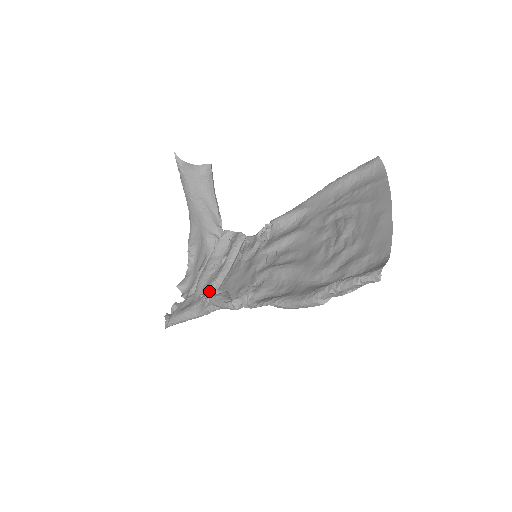
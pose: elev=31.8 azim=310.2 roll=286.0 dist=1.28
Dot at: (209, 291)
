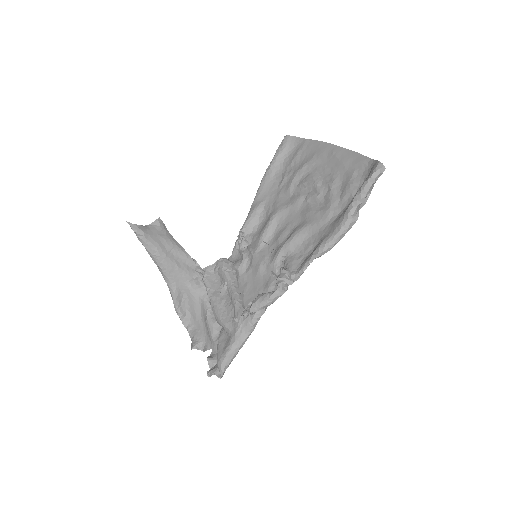
Dot at: (240, 310)
